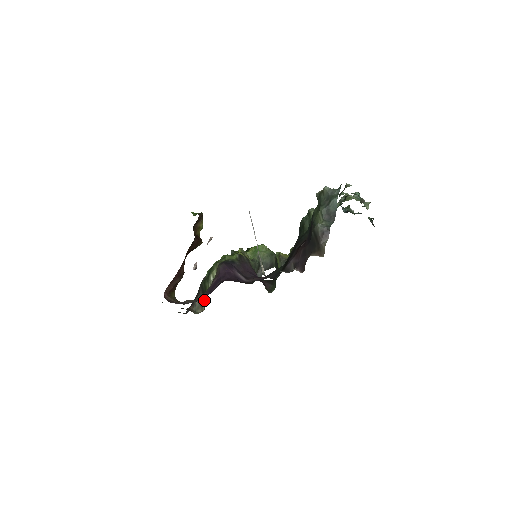
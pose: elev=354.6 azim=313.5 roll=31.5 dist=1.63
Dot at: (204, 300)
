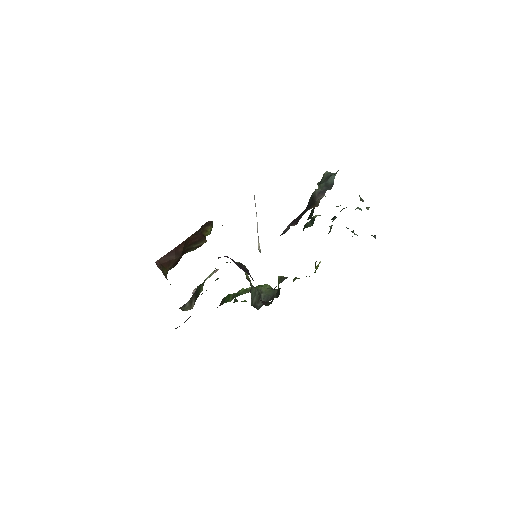
Dot at: (195, 300)
